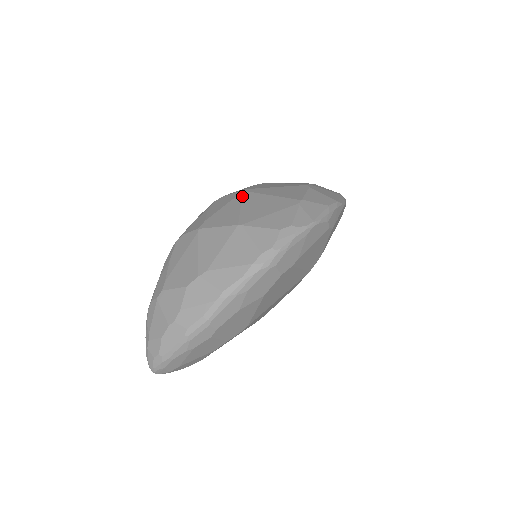
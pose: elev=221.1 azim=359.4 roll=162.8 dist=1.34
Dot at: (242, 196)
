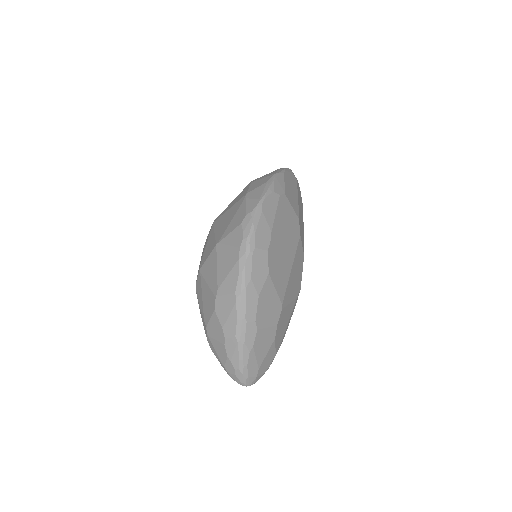
Dot at: (213, 226)
